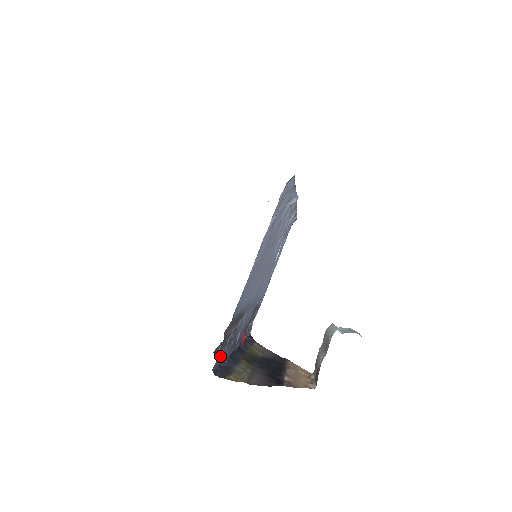
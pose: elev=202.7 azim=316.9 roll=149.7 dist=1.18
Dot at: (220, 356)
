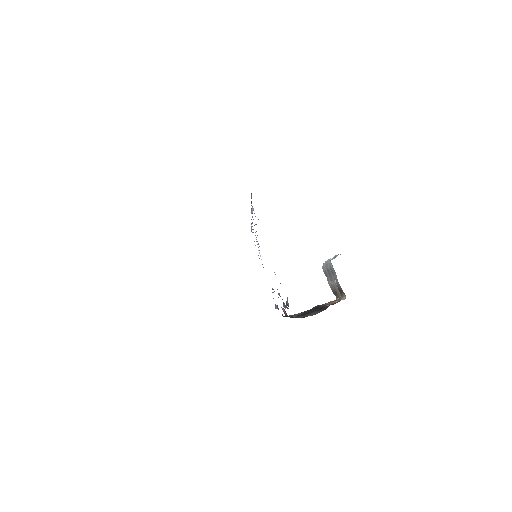
Dot at: occluded
